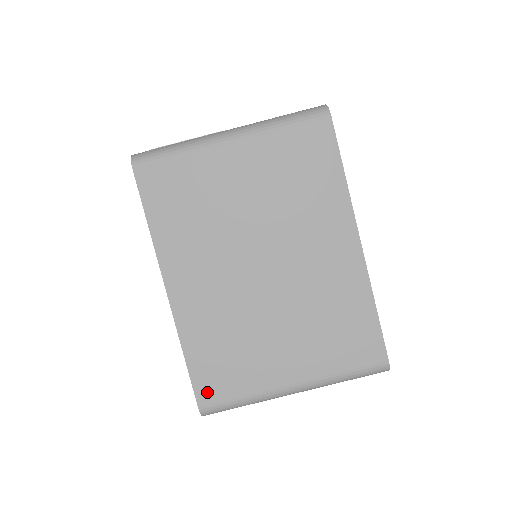
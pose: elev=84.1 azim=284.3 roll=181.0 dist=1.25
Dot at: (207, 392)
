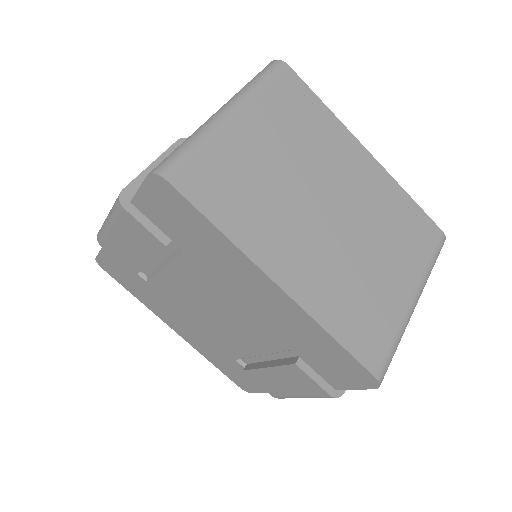
Dot at: (371, 357)
